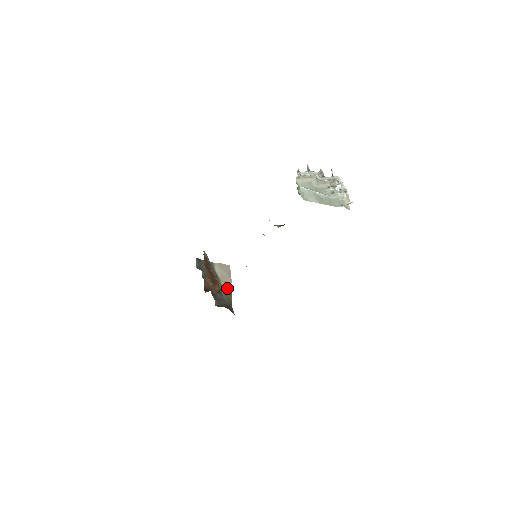
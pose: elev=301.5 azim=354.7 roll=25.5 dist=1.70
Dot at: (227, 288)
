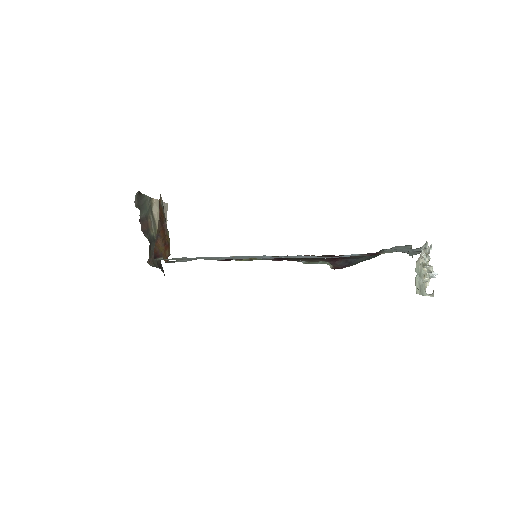
Dot at: occluded
